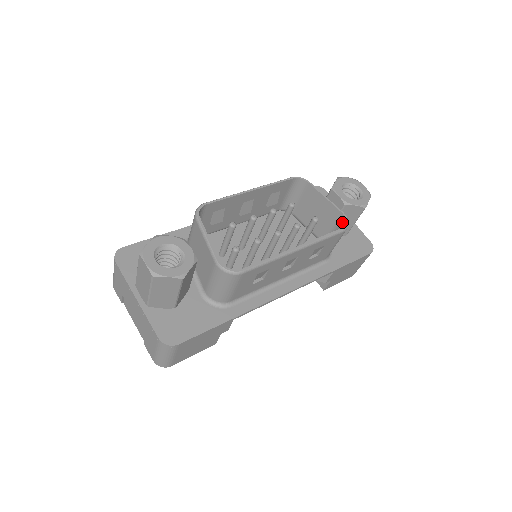
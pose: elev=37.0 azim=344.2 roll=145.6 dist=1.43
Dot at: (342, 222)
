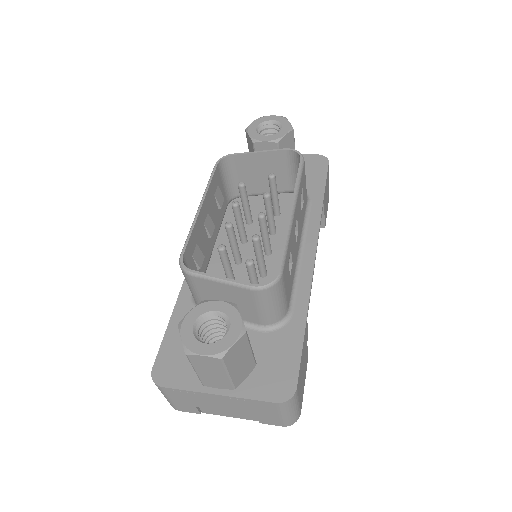
Dot at: (292, 157)
